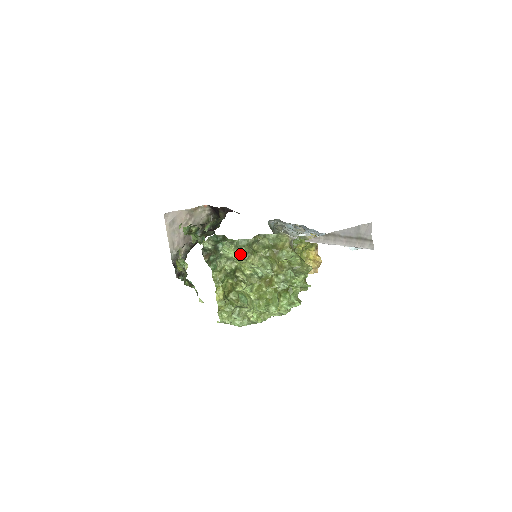
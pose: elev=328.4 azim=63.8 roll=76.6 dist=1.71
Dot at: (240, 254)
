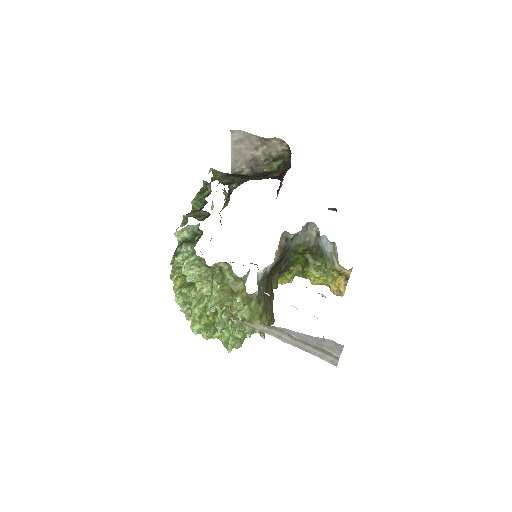
Dot at: (187, 275)
